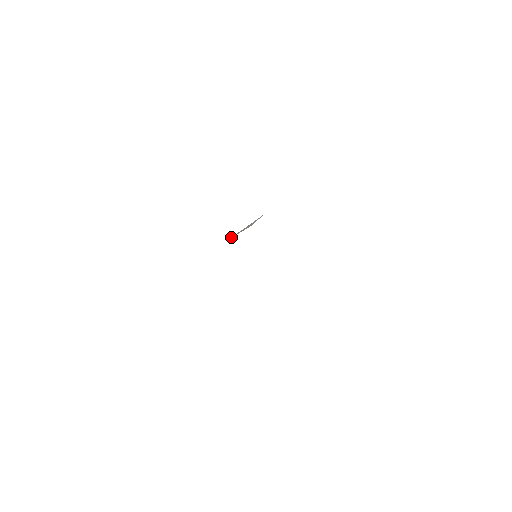
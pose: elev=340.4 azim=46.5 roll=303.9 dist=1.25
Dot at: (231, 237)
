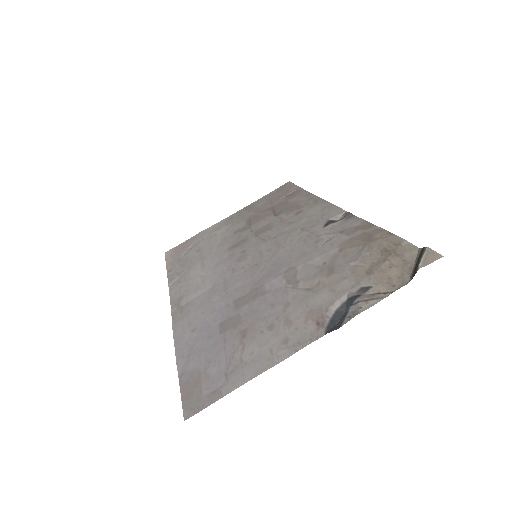
Dot at: (319, 247)
